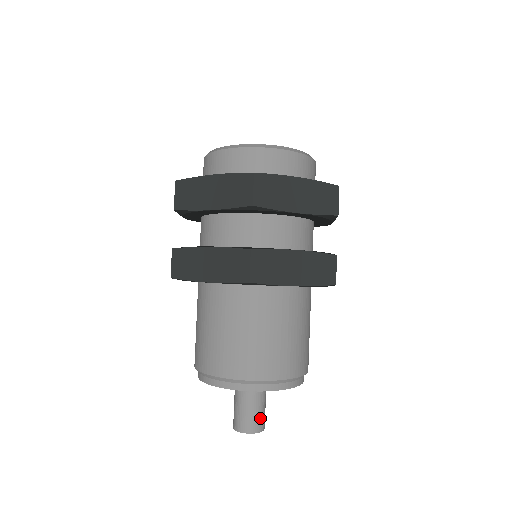
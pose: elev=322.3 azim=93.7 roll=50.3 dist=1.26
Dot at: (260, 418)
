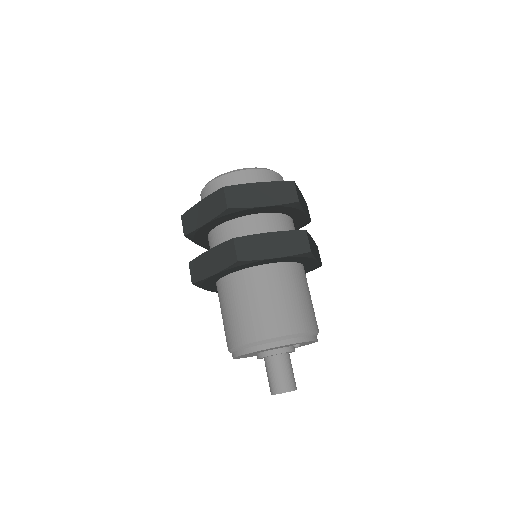
Dot at: (294, 378)
